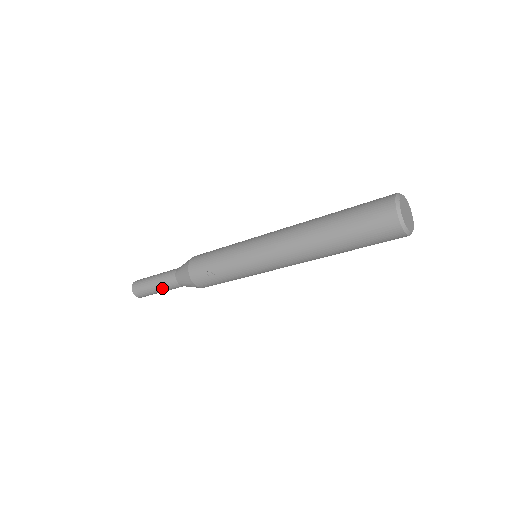
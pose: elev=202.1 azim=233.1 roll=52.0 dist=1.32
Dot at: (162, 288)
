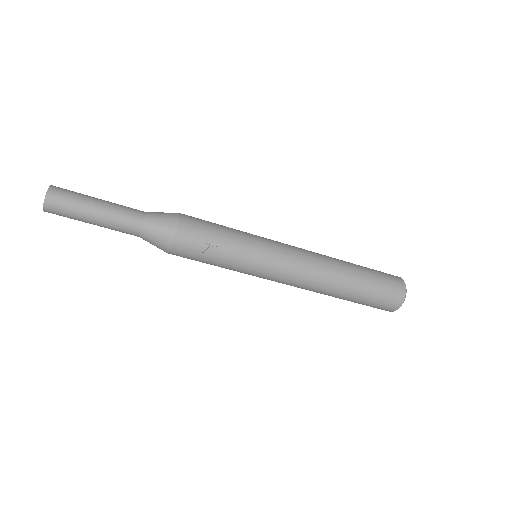
Dot at: (106, 223)
